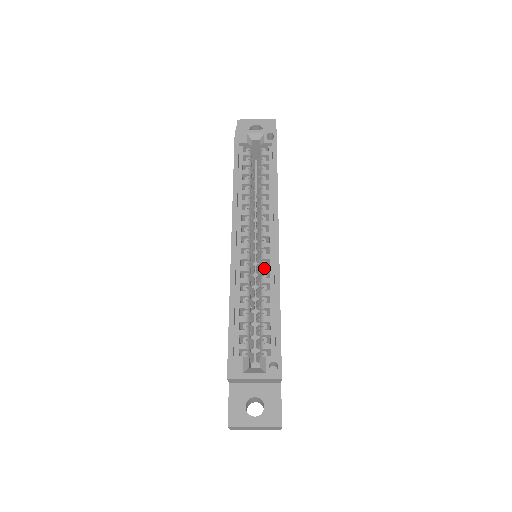
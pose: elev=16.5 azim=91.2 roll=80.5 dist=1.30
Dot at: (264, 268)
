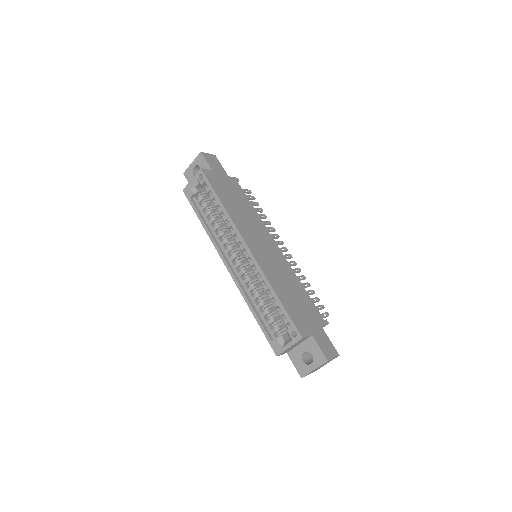
Dot at: (255, 273)
